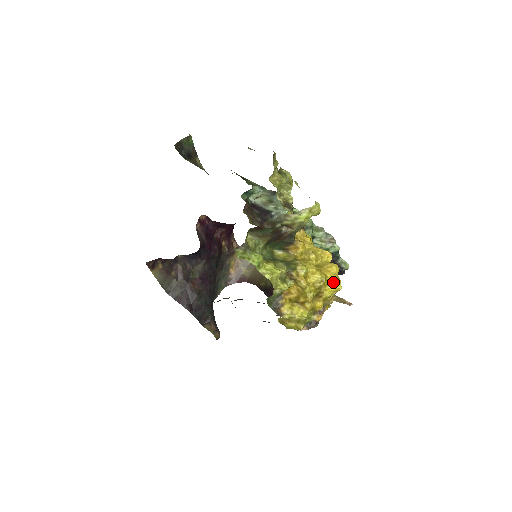
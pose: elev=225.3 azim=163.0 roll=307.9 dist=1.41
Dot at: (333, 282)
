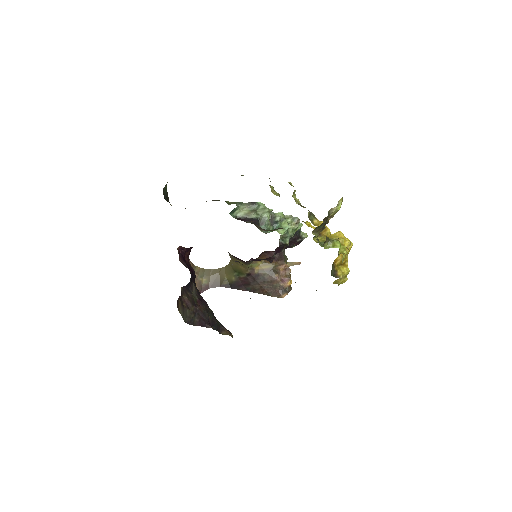
Dot at: occluded
